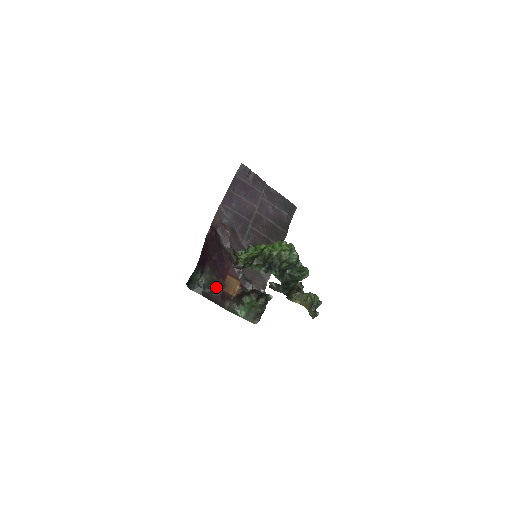
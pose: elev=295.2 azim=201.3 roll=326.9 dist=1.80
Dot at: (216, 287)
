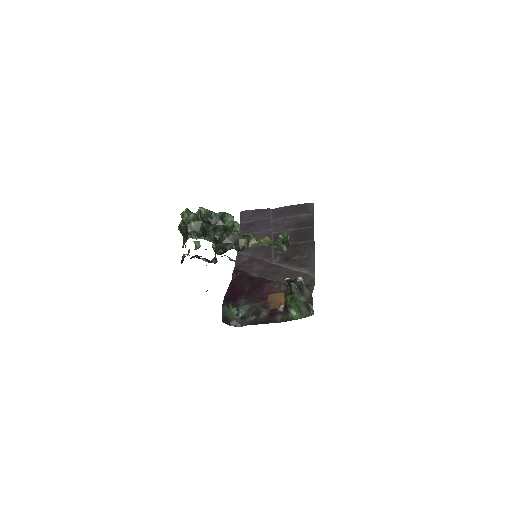
Dot at: (260, 311)
